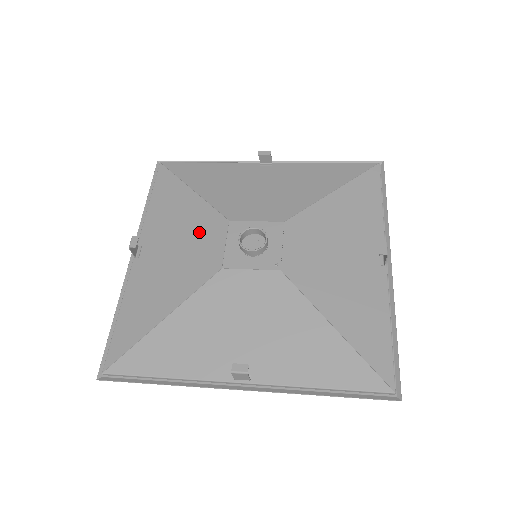
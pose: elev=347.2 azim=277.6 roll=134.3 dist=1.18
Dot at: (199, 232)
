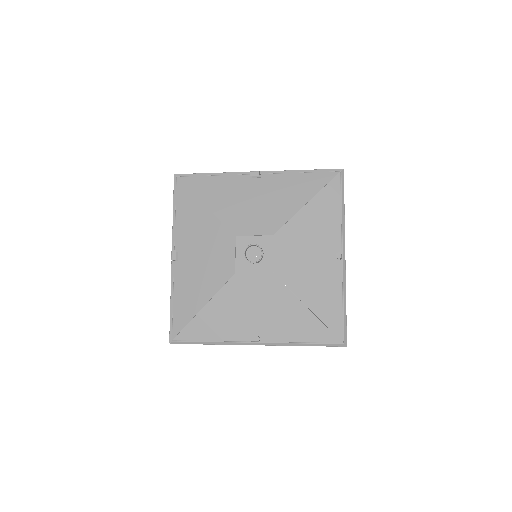
Dot at: (216, 244)
